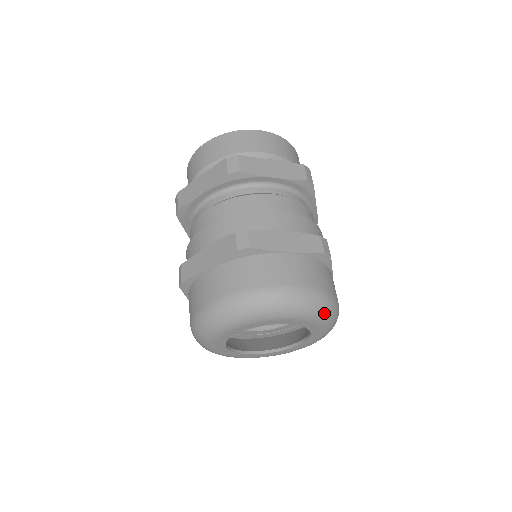
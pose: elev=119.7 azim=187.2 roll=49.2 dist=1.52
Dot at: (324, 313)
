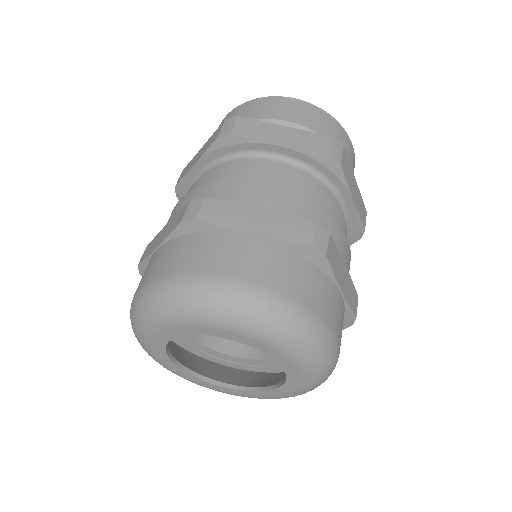
Dot at: (289, 335)
